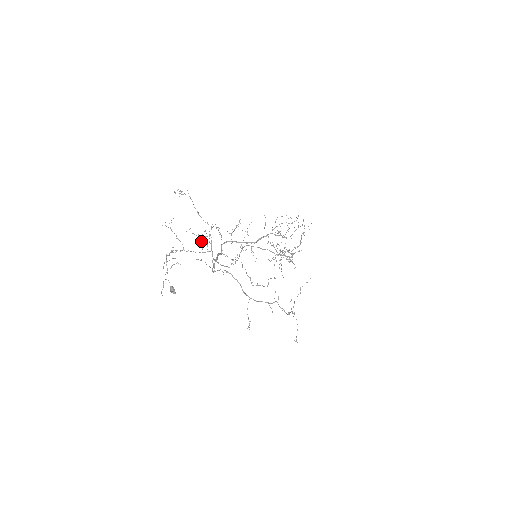
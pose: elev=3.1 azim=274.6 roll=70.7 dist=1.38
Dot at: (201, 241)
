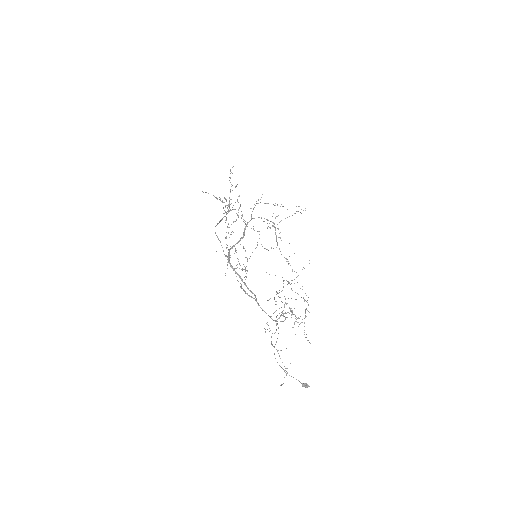
Dot at: occluded
